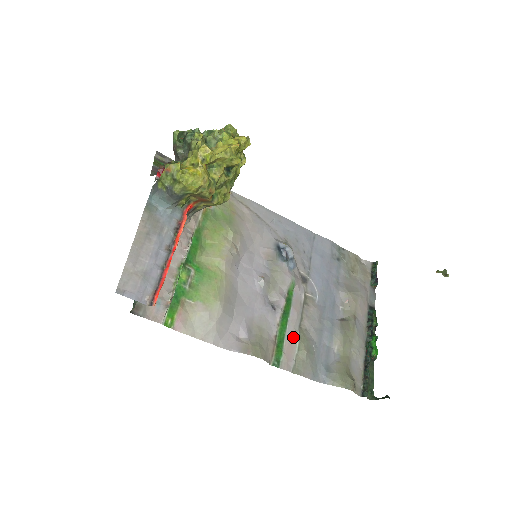
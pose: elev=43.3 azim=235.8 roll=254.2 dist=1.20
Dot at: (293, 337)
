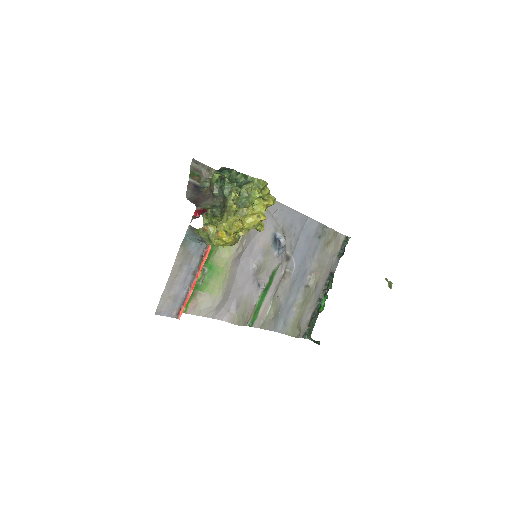
Dot at: (267, 305)
